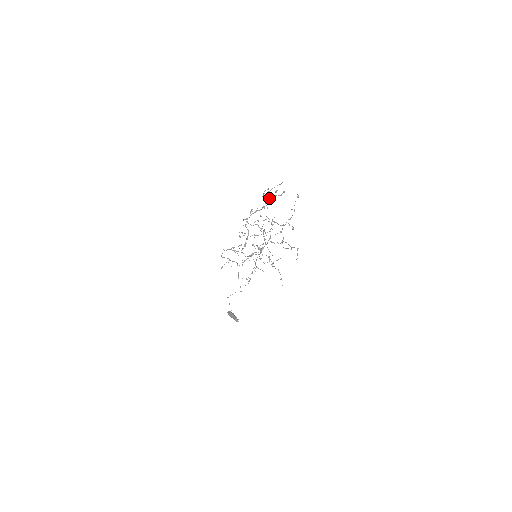
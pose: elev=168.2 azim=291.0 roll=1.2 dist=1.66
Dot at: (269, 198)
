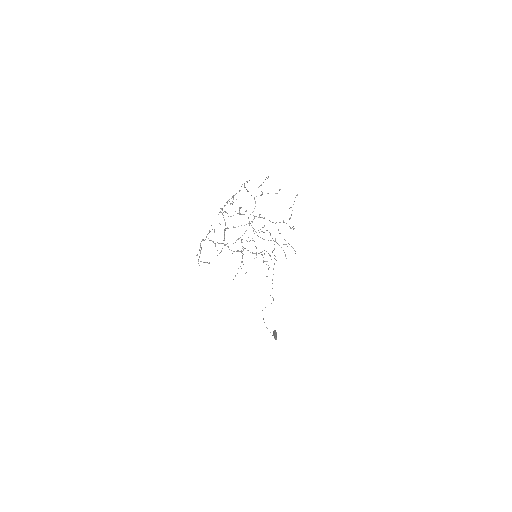
Dot at: occluded
